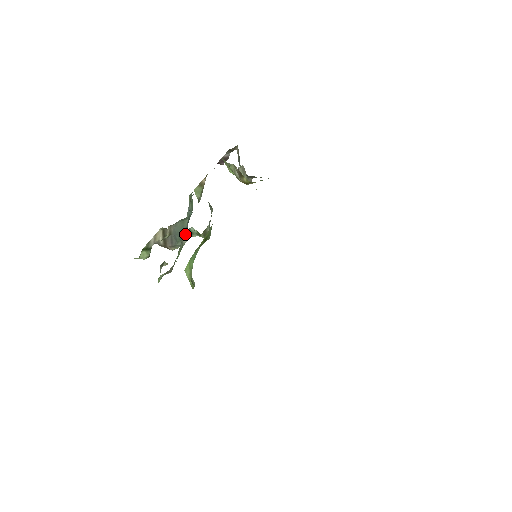
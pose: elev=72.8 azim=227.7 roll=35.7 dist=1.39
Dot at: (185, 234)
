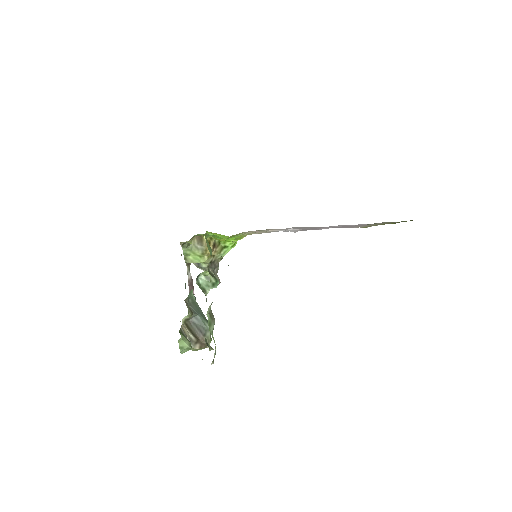
Dot at: occluded
